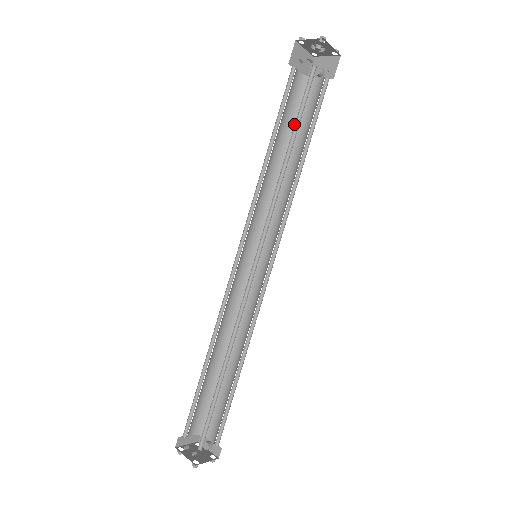
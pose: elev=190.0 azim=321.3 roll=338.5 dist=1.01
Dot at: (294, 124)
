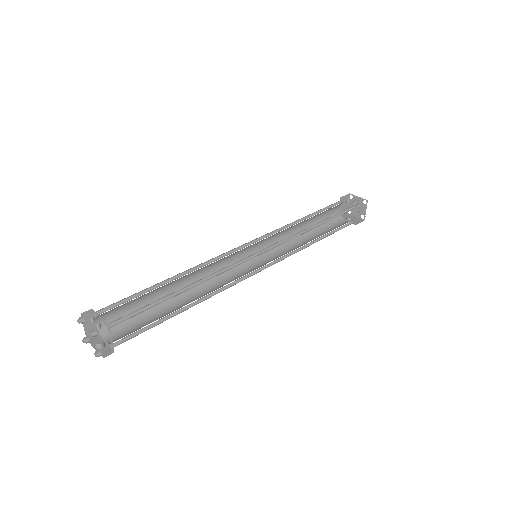
Dot at: (320, 225)
